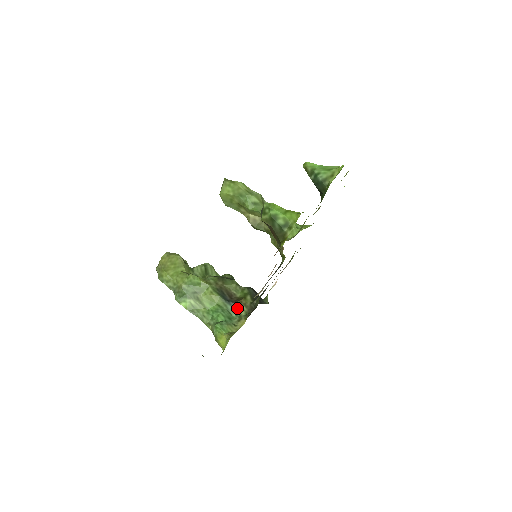
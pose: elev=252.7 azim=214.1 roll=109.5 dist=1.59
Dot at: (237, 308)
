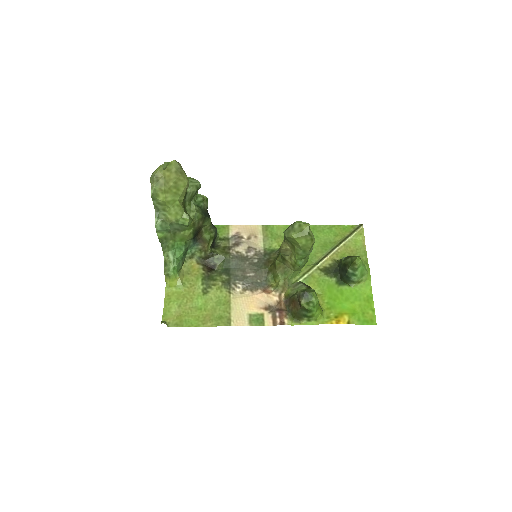
Dot at: (196, 247)
